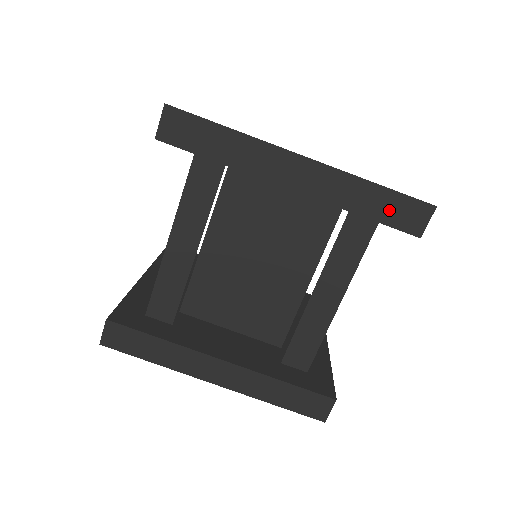
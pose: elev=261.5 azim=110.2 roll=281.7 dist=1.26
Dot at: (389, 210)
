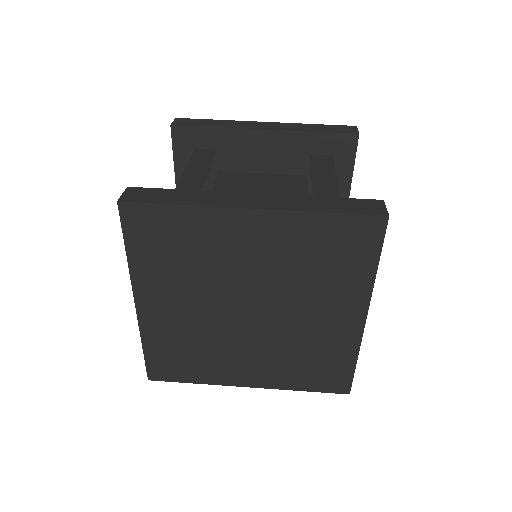
Dot at: (330, 129)
